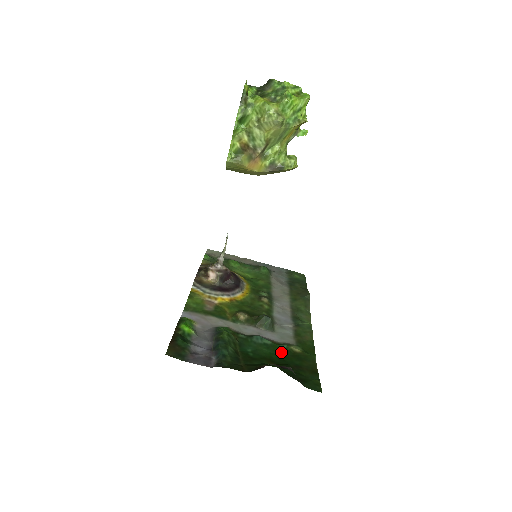
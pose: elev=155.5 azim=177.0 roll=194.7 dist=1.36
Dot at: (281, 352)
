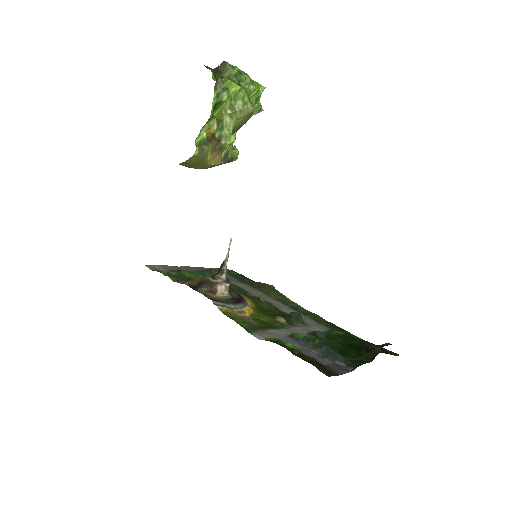
Dot at: (339, 338)
